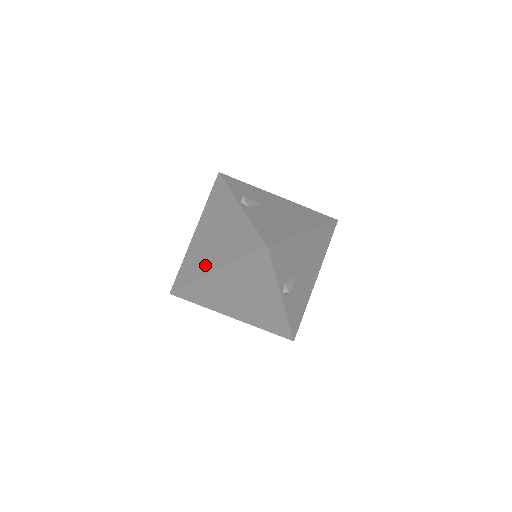
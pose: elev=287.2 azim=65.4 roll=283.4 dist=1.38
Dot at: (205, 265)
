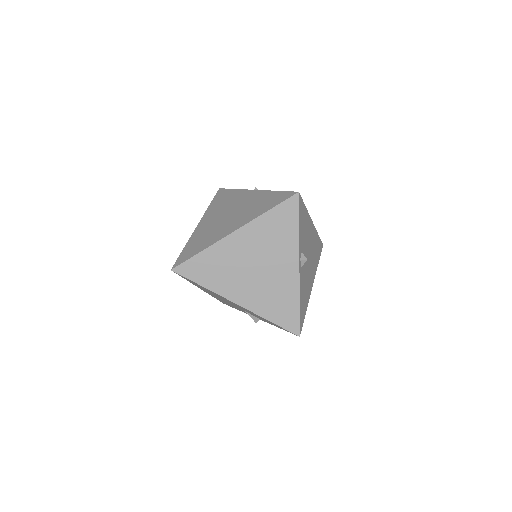
Dot at: (220, 233)
